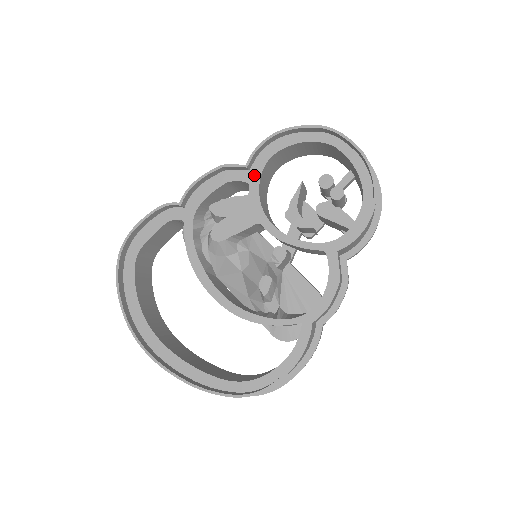
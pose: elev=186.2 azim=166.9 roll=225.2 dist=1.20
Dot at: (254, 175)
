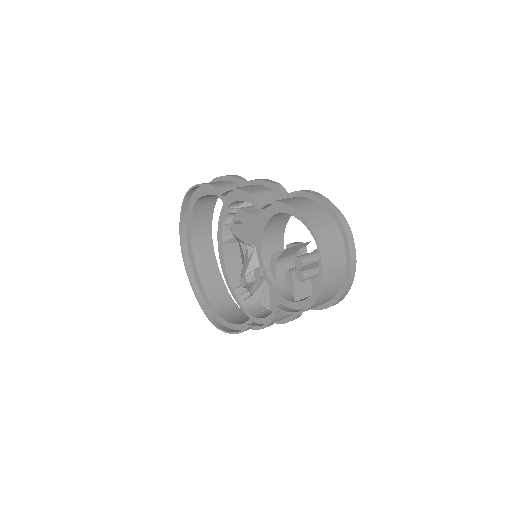
Dot at: (267, 214)
